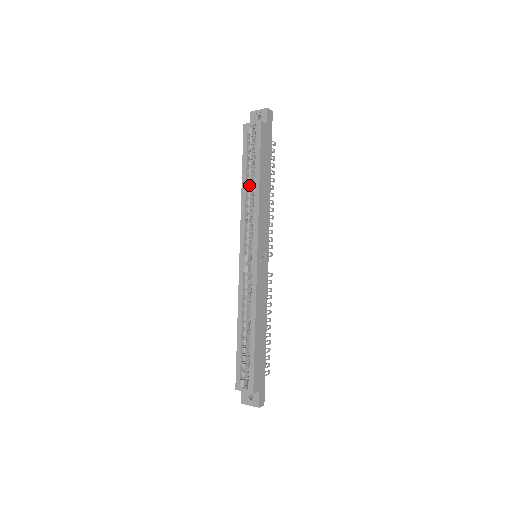
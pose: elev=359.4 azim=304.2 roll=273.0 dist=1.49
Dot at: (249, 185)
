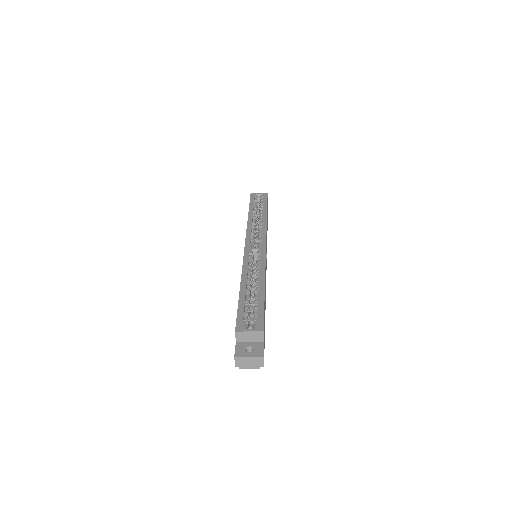
Dot at: (255, 216)
